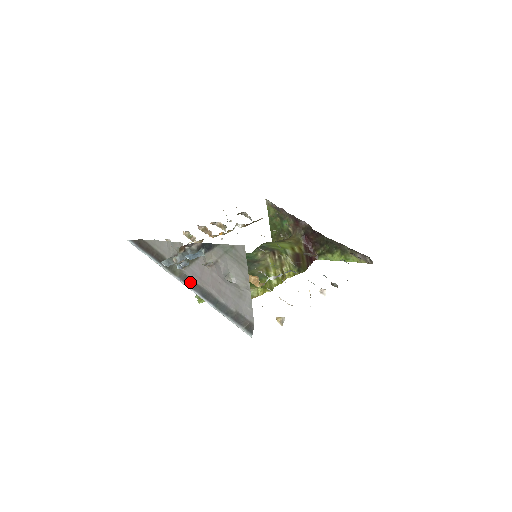
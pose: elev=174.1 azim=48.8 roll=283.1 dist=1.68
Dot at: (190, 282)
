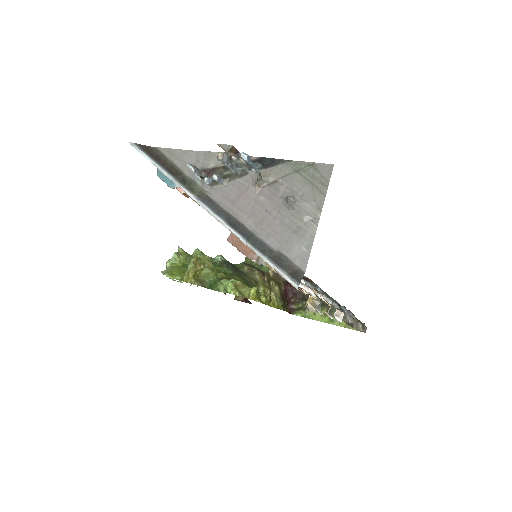
Dot at: (213, 205)
